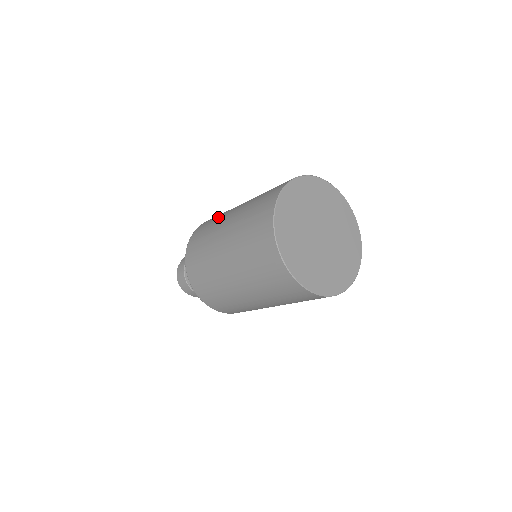
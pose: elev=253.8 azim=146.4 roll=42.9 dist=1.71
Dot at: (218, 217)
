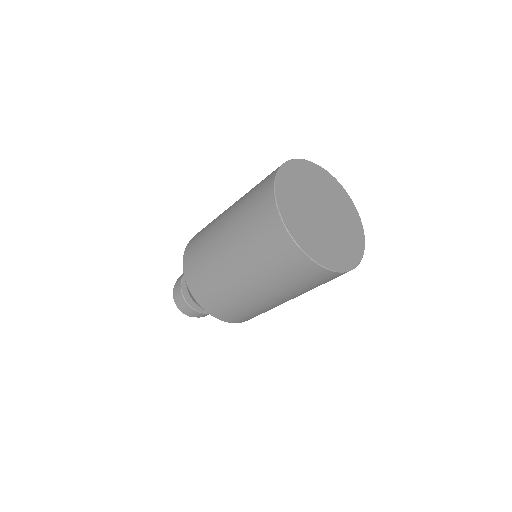
Dot at: occluded
